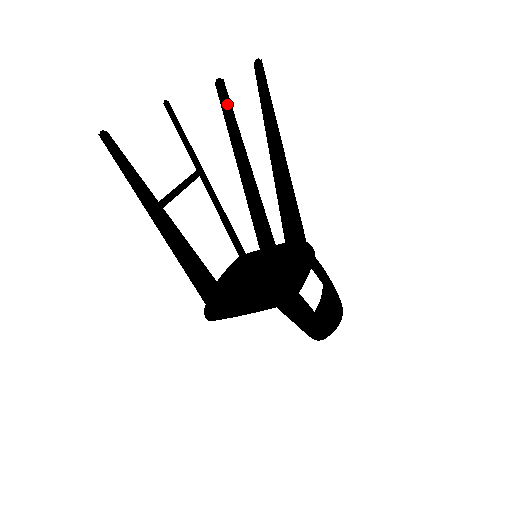
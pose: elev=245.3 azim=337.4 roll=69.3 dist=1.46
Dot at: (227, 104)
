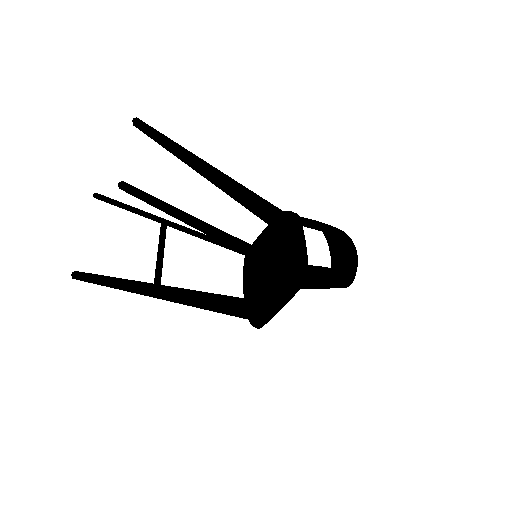
Dot at: (141, 195)
